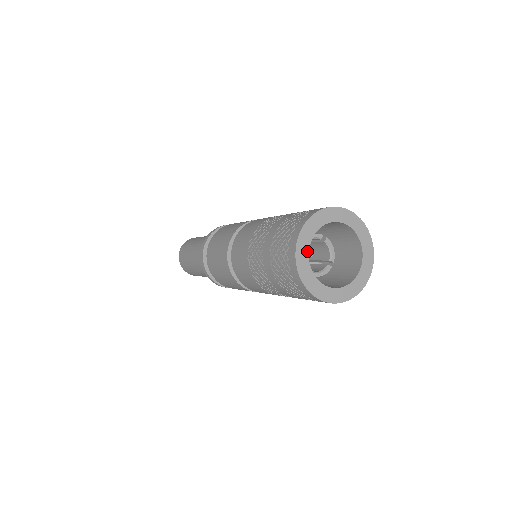
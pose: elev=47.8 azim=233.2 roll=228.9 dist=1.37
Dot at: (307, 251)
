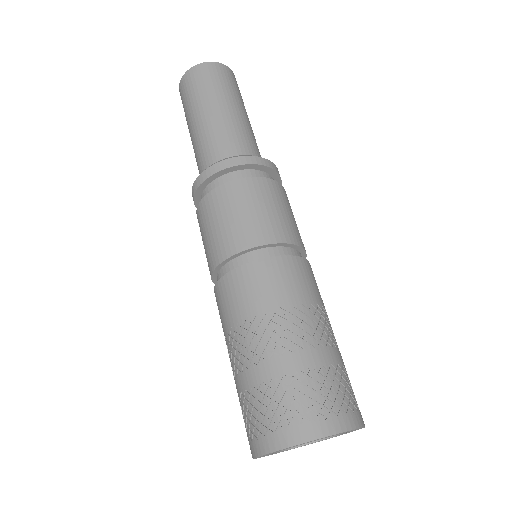
Dot at: (268, 454)
